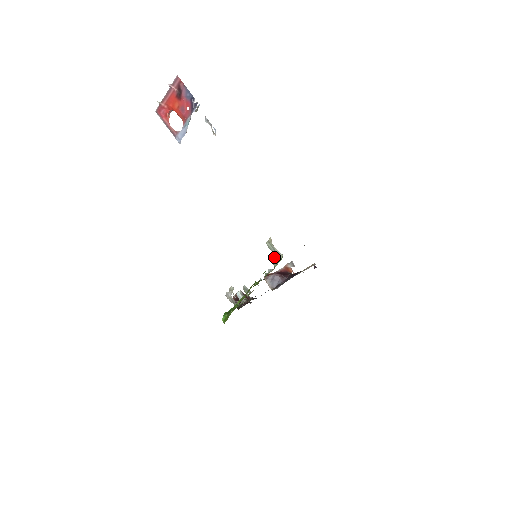
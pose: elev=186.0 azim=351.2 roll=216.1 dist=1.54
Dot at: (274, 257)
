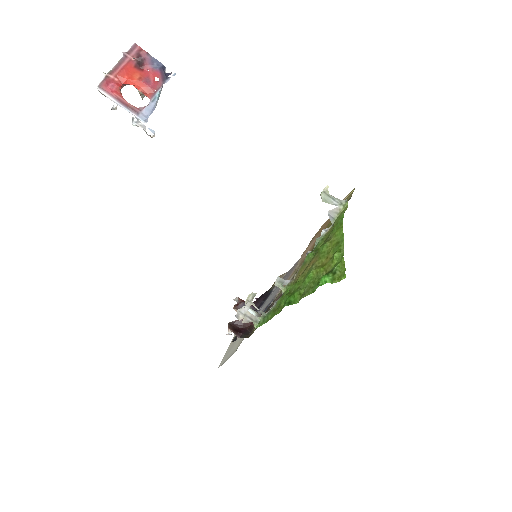
Dot at: (332, 209)
